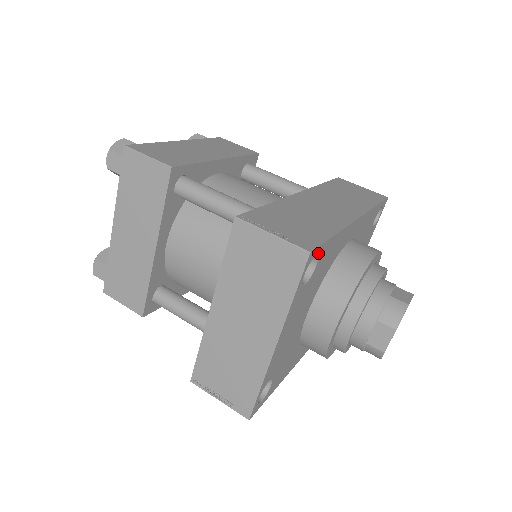
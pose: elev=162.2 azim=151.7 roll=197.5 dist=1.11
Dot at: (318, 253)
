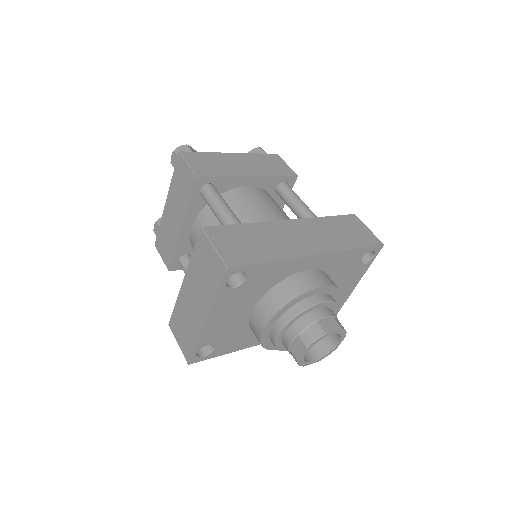
Dot at: (244, 270)
